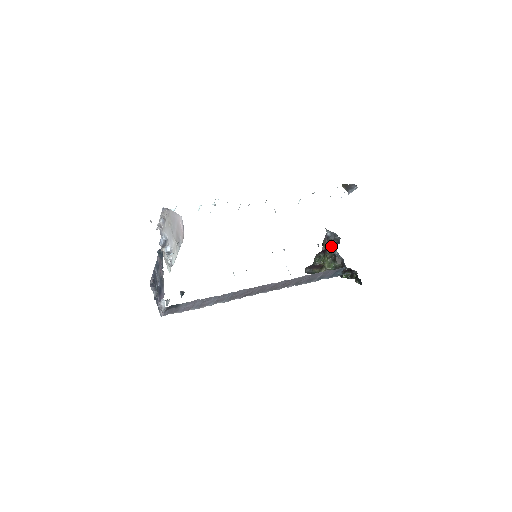
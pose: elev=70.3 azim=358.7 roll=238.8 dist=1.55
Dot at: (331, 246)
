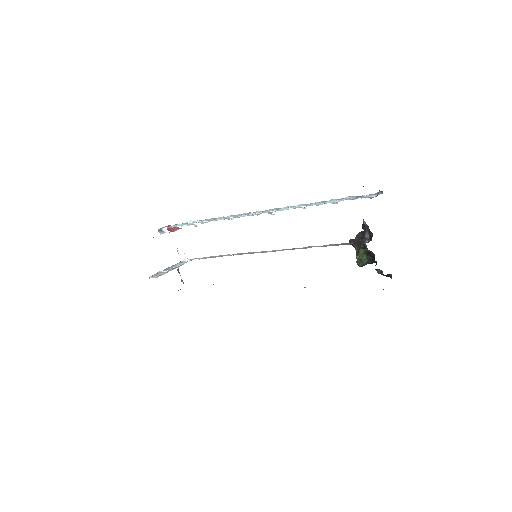
Dot at: (365, 237)
